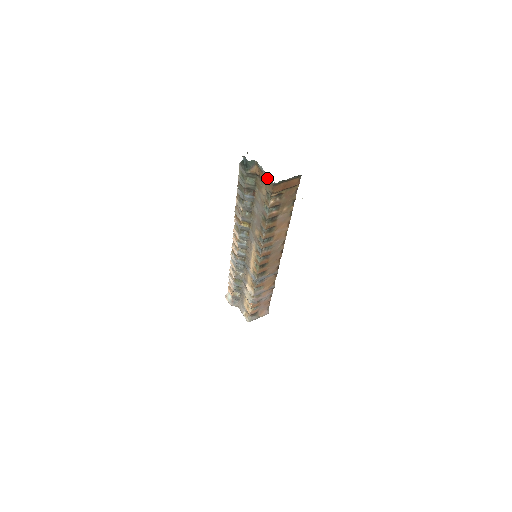
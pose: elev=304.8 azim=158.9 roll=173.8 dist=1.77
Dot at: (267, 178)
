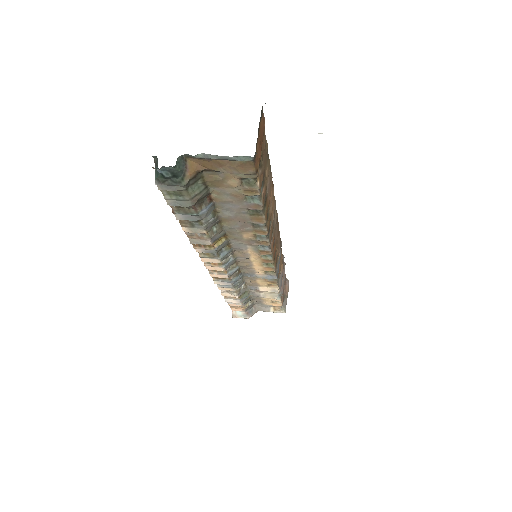
Dot at: (230, 161)
